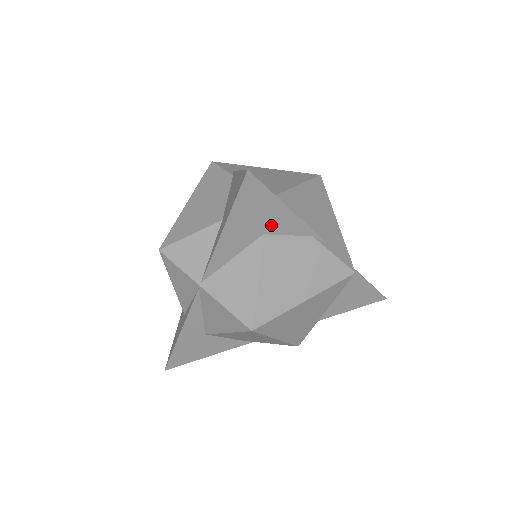
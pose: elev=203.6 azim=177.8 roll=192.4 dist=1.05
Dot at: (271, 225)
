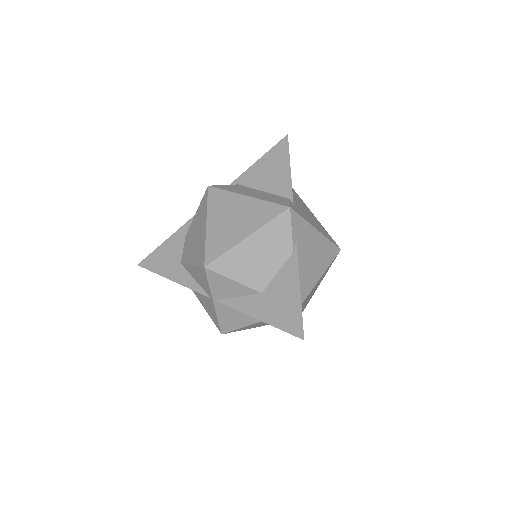
Dot at: occluded
